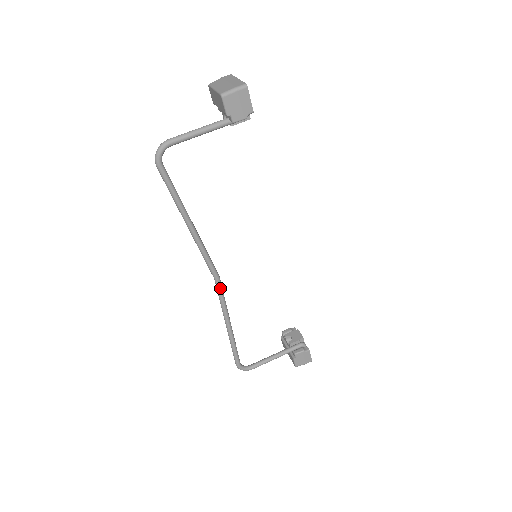
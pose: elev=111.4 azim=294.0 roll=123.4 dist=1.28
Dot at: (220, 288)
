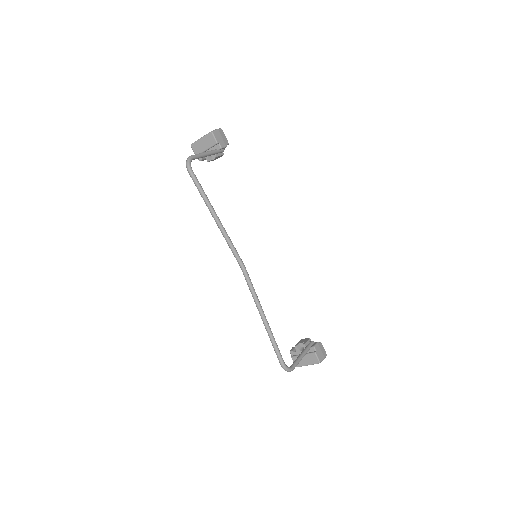
Dot at: (248, 275)
